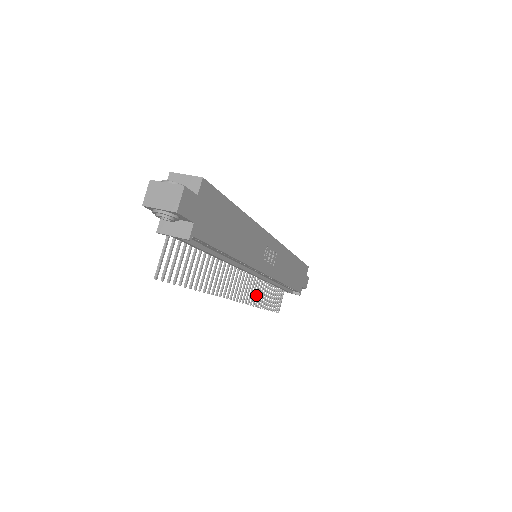
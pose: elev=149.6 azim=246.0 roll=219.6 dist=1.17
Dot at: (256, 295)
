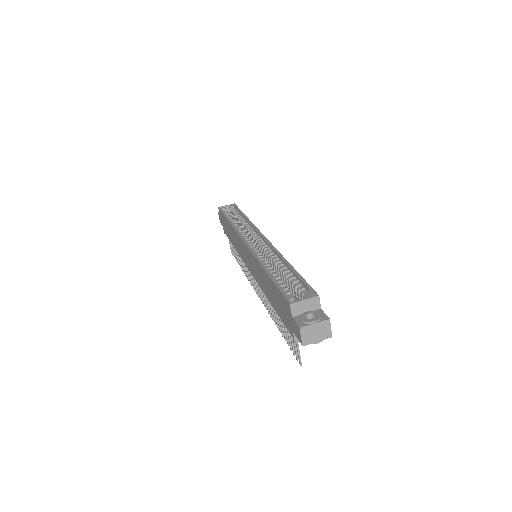
Dot at: occluded
